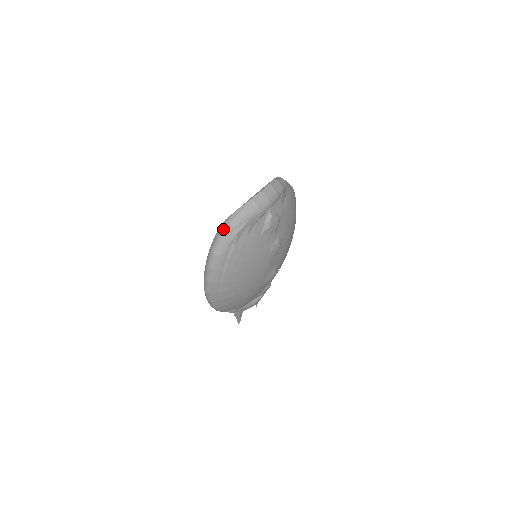
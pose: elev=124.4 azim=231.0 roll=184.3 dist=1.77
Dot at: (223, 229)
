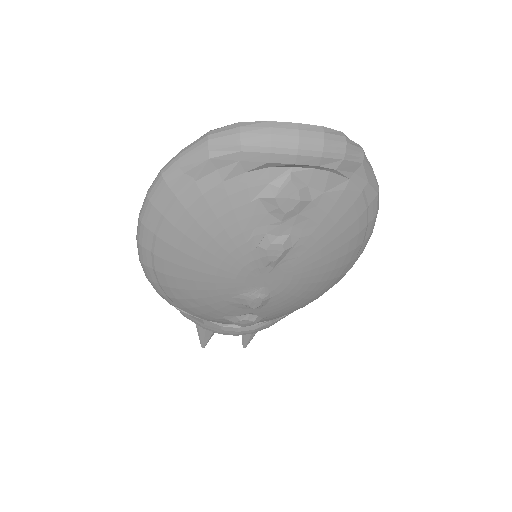
Dot at: (196, 140)
